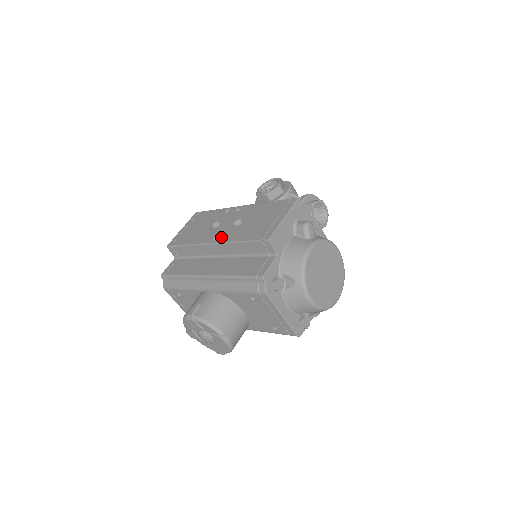
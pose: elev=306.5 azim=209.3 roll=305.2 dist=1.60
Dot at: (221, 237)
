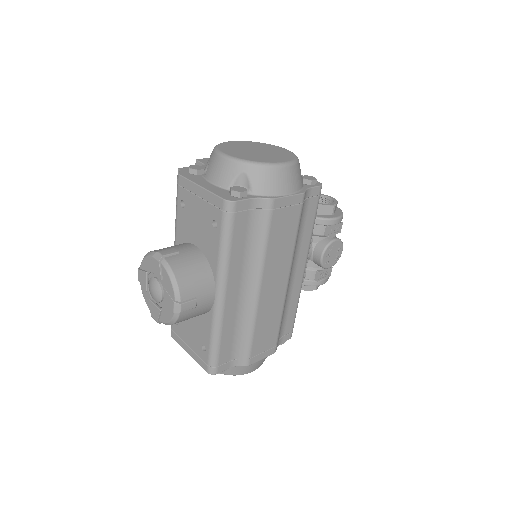
Dot at: occluded
